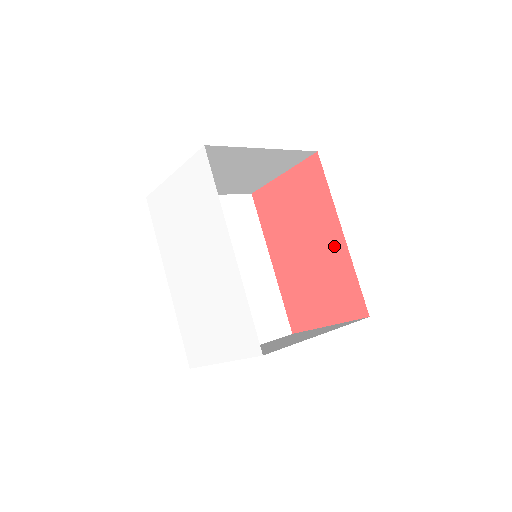
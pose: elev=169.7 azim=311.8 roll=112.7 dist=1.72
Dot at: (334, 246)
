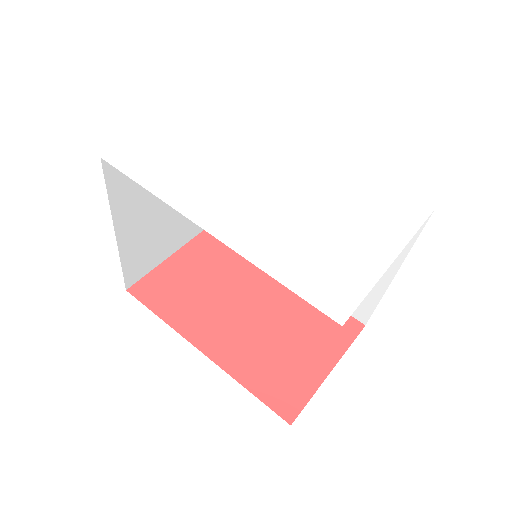
Dot at: (283, 286)
